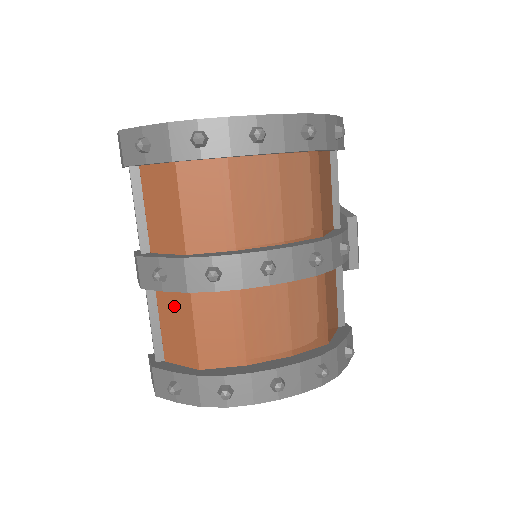
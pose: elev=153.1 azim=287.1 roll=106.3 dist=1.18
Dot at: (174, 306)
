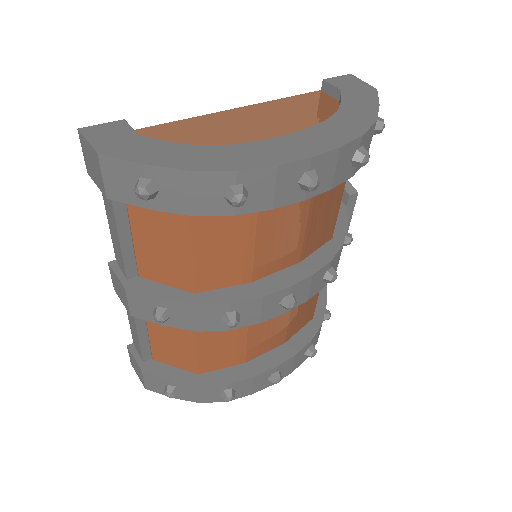
Dot at: occluded
